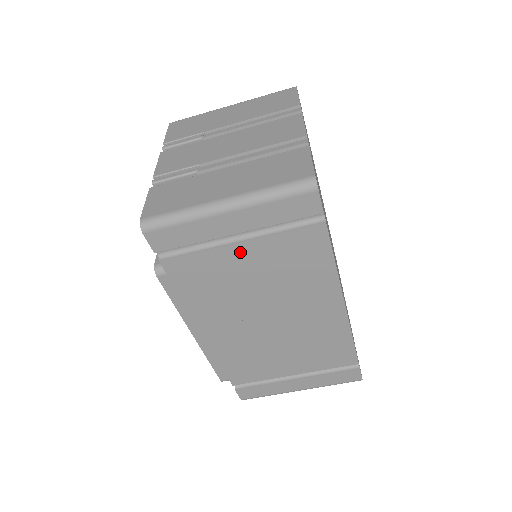
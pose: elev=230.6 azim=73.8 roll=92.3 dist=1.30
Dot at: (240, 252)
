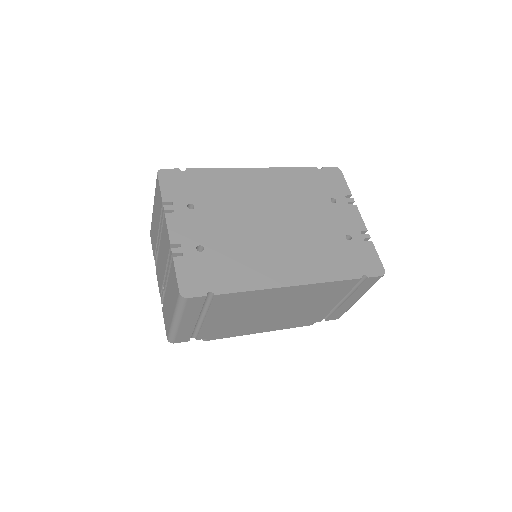
Dot at: (212, 320)
